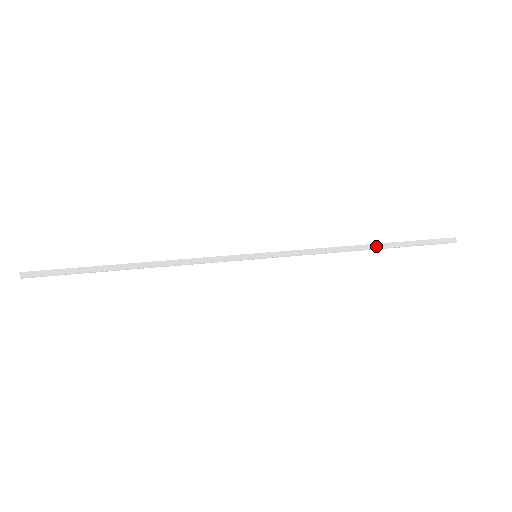
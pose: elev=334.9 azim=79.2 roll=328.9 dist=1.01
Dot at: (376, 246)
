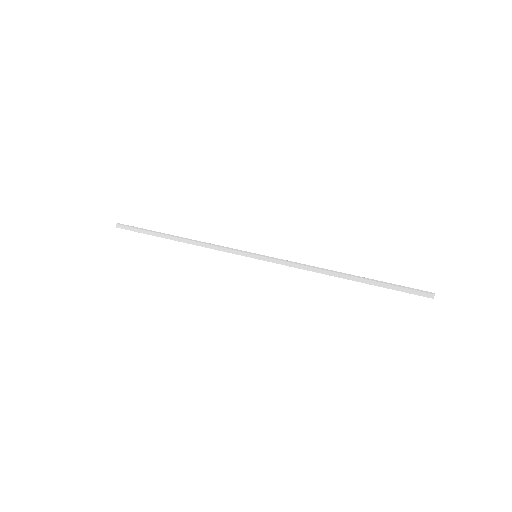
Dot at: (353, 278)
